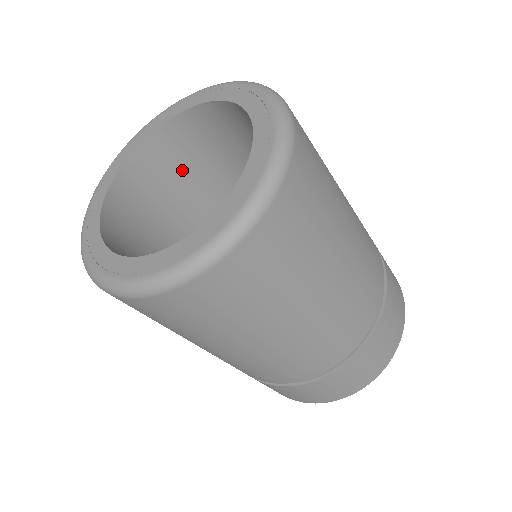
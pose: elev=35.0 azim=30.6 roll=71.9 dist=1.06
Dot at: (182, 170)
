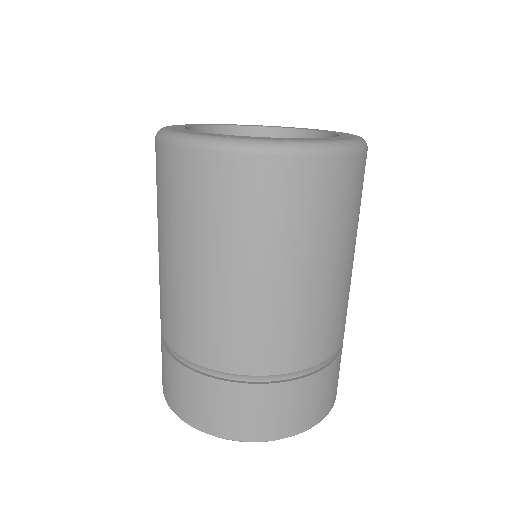
Dot at: occluded
